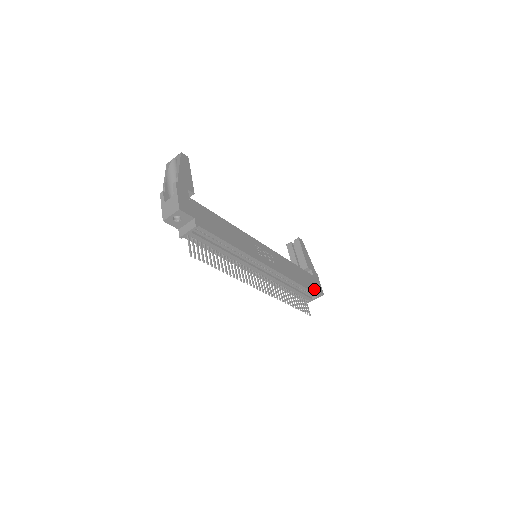
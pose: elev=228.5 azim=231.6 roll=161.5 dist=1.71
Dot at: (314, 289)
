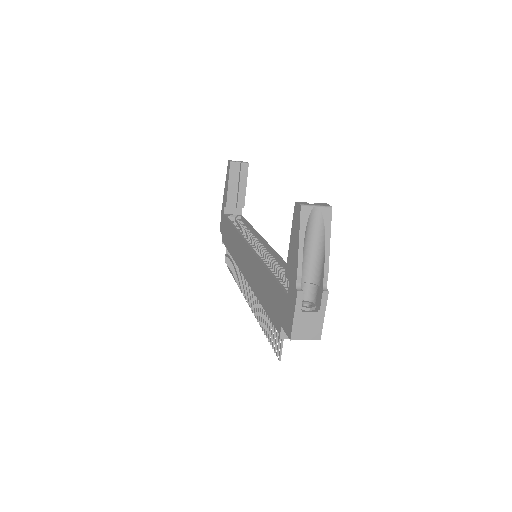
Dot at: occluded
